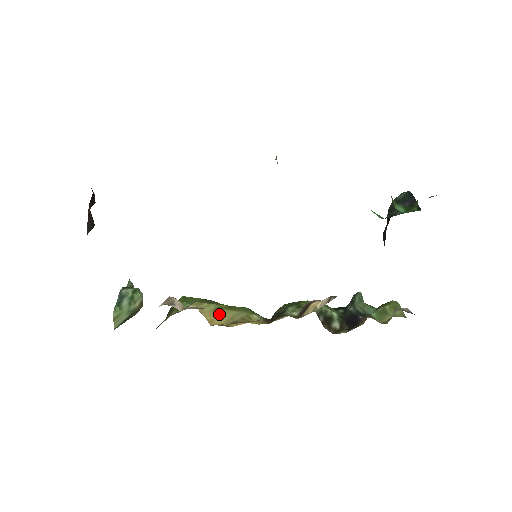
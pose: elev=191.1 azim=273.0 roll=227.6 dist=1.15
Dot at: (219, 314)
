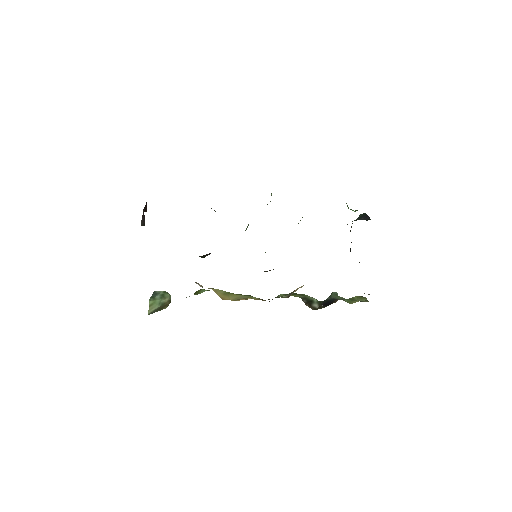
Dot at: (228, 296)
